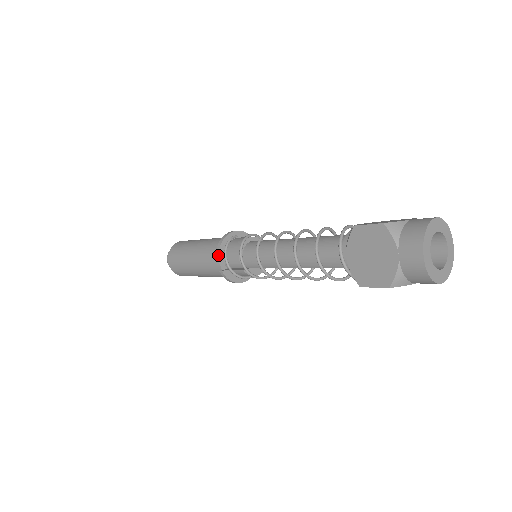
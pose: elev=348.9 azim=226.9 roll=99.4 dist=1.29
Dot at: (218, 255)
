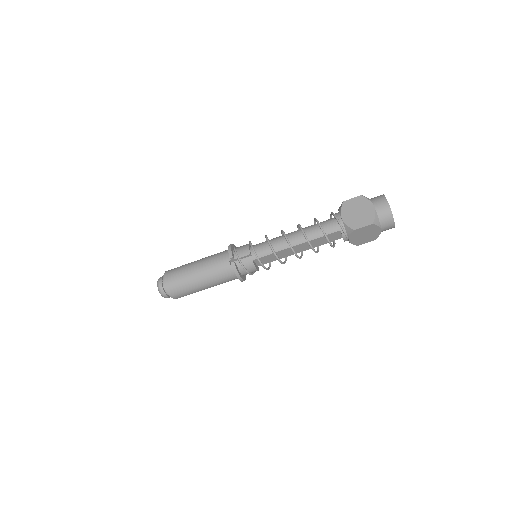
Dot at: (231, 251)
